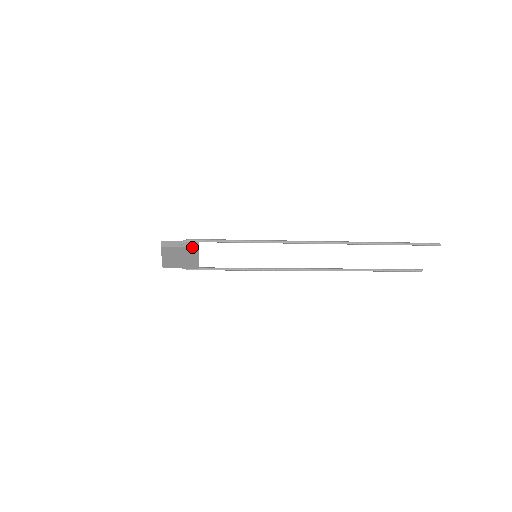
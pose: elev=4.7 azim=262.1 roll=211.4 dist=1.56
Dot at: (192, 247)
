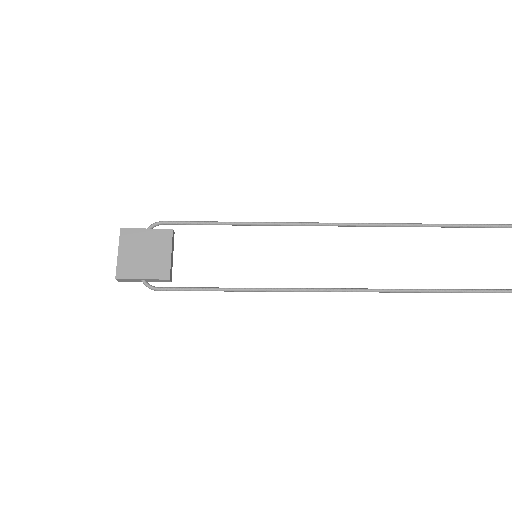
Dot at: (163, 229)
